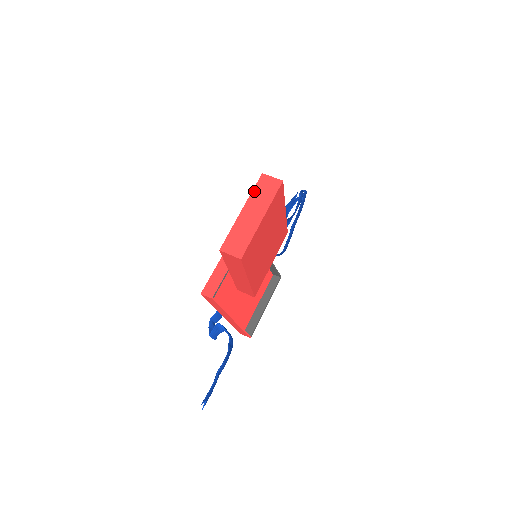
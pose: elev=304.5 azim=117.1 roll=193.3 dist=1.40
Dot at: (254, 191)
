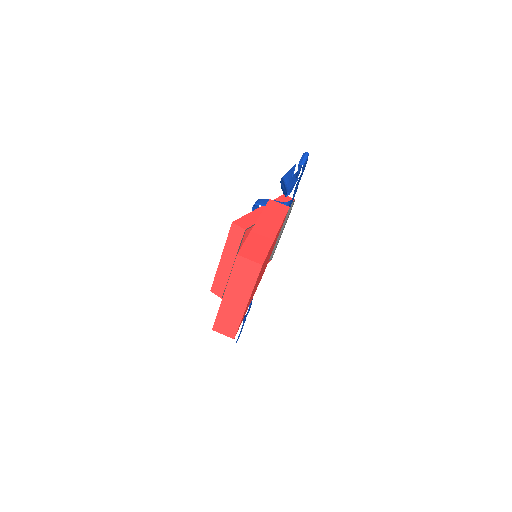
Dot at: (232, 275)
